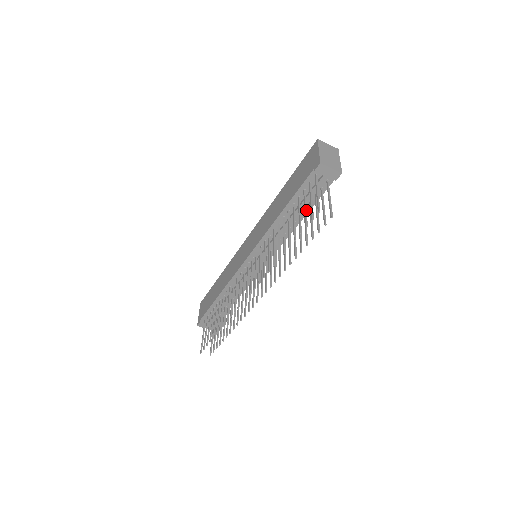
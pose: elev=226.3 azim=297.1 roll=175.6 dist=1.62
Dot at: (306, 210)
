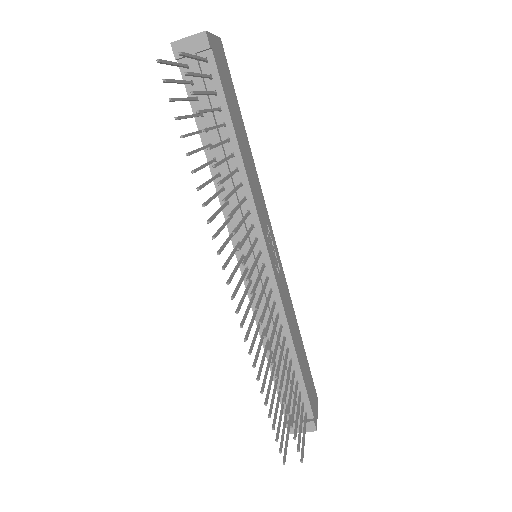
Dot at: (182, 98)
